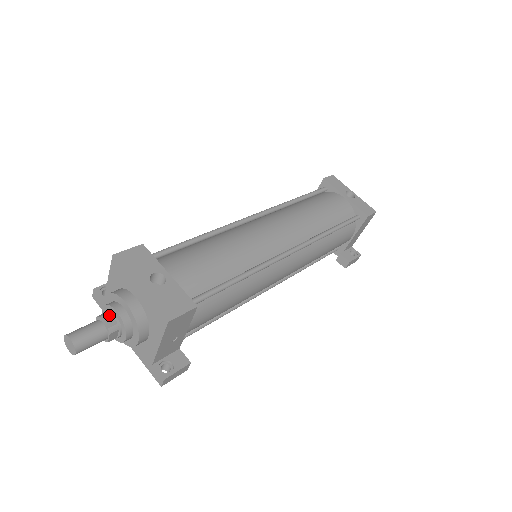
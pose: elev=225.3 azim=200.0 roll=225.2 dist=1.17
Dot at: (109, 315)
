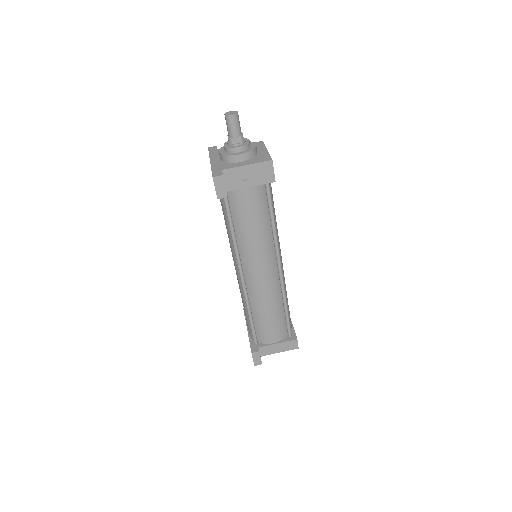
Dot at: occluded
